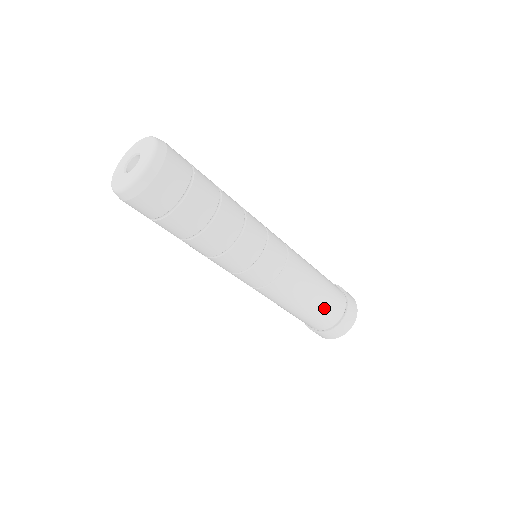
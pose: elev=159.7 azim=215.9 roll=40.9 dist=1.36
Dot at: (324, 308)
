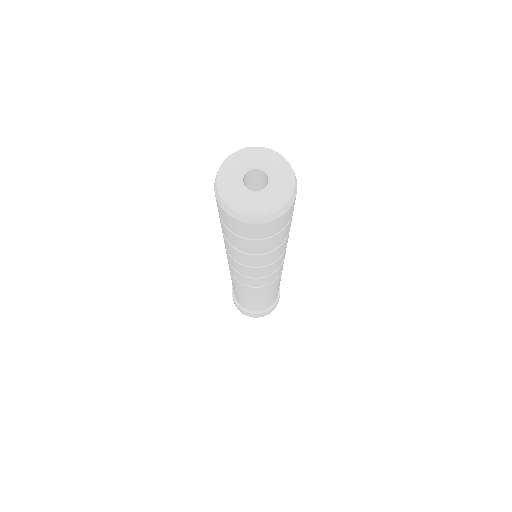
Dot at: occluded
